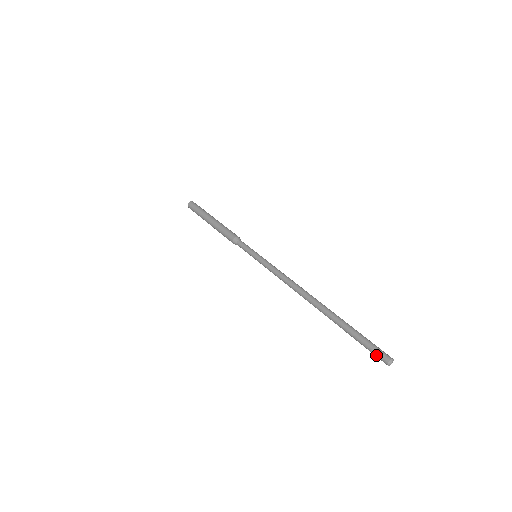
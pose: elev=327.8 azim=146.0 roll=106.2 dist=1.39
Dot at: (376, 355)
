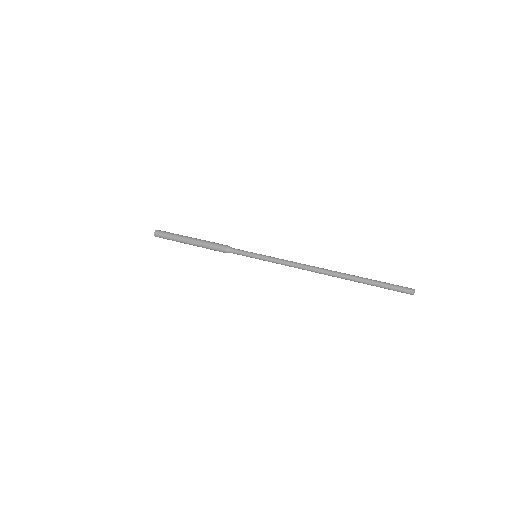
Dot at: (402, 292)
